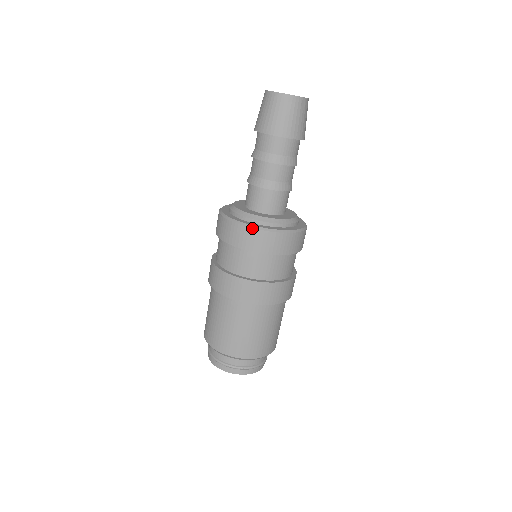
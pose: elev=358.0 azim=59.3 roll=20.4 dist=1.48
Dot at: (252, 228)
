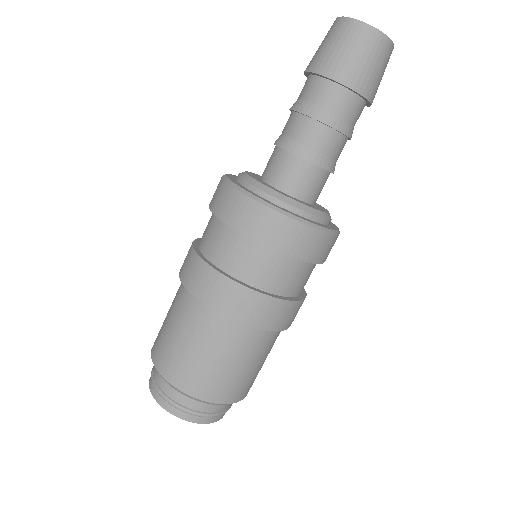
Dot at: (321, 230)
